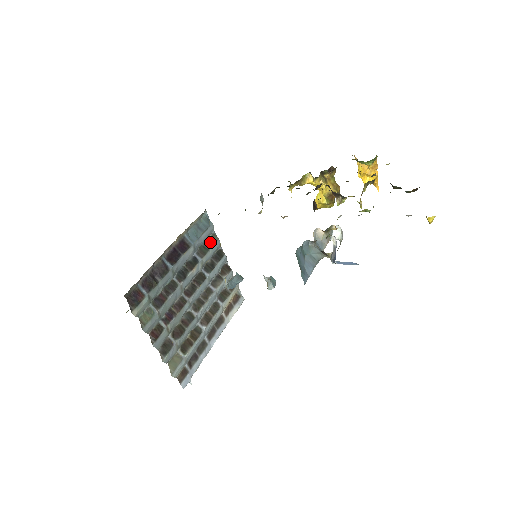
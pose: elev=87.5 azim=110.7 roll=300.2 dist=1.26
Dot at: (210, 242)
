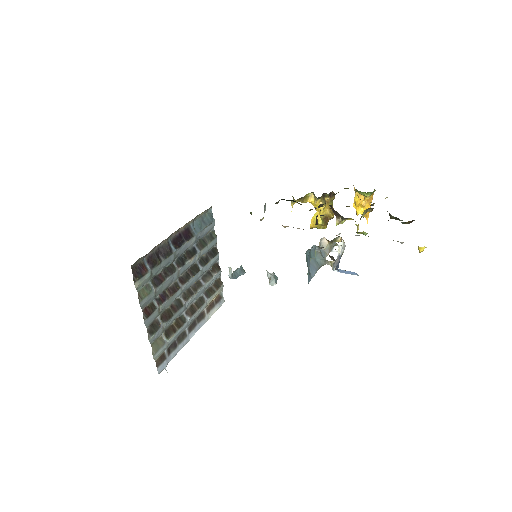
Dot at: (209, 237)
